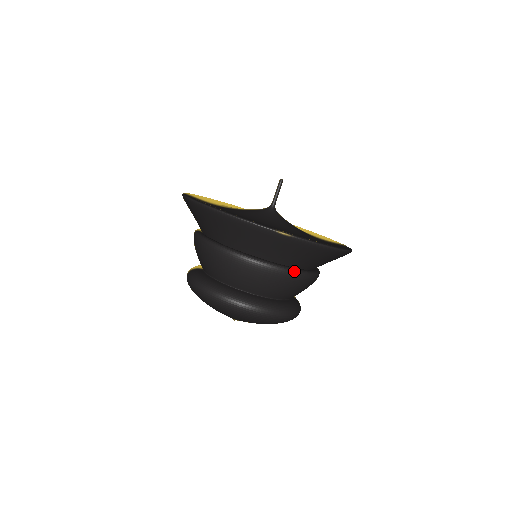
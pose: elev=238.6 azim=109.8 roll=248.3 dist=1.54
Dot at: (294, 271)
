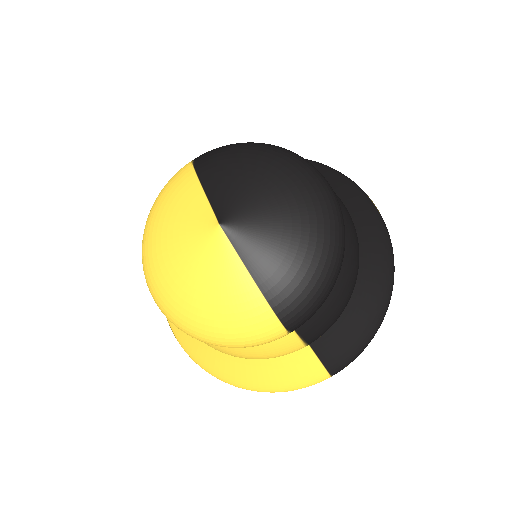
Dot at: (357, 242)
